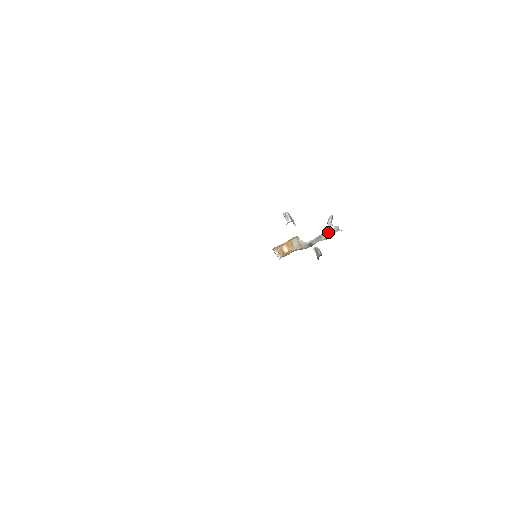
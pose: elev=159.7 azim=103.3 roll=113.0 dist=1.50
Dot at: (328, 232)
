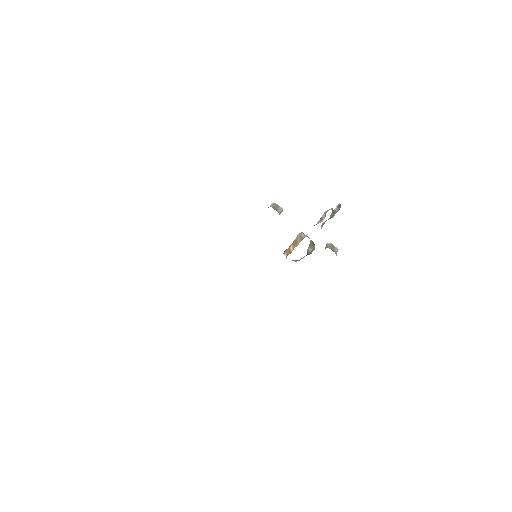
Dot at: (322, 216)
